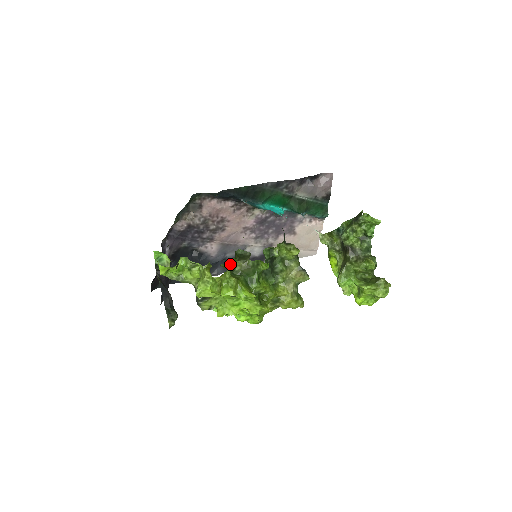
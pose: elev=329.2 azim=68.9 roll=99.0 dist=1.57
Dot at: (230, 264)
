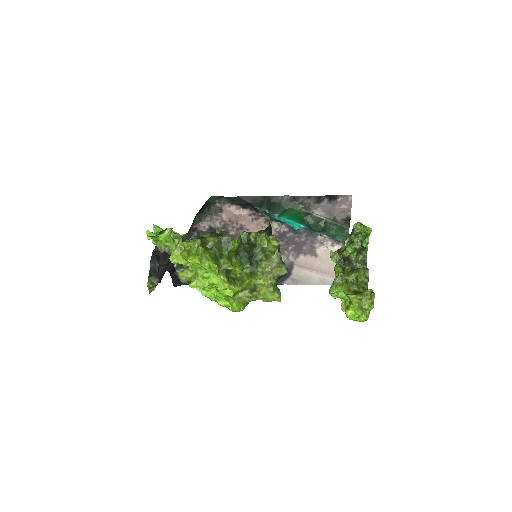
Dot at: (204, 237)
